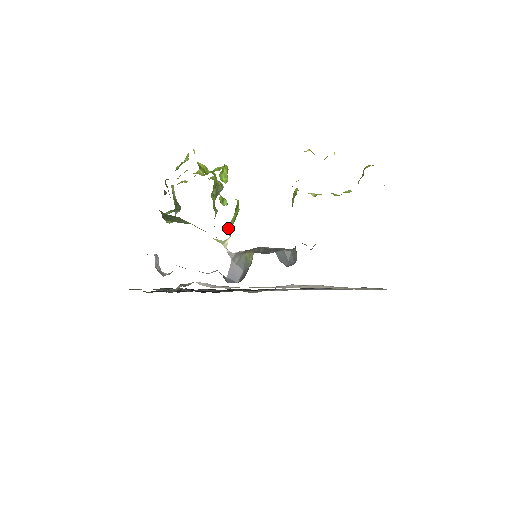
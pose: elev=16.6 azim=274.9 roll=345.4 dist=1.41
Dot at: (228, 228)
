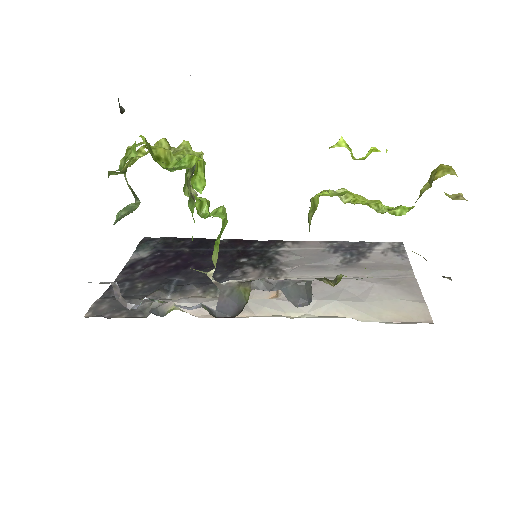
Dot at: (212, 255)
